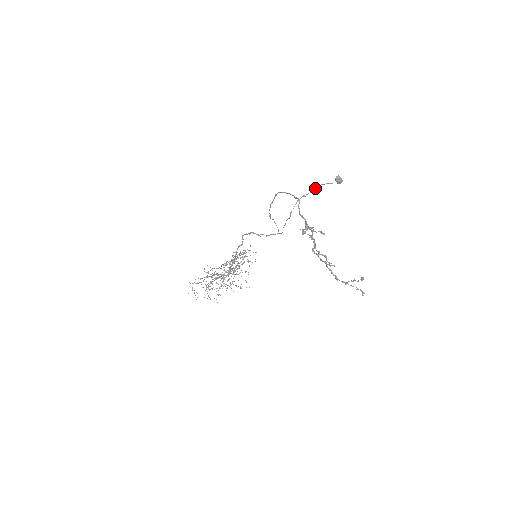
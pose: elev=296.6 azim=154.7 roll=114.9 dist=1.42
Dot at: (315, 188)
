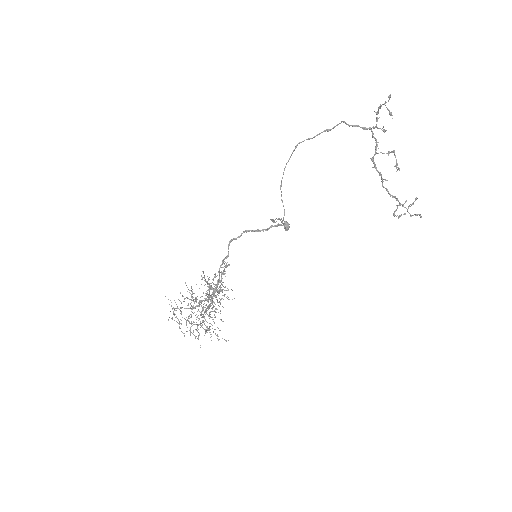
Dot at: occluded
